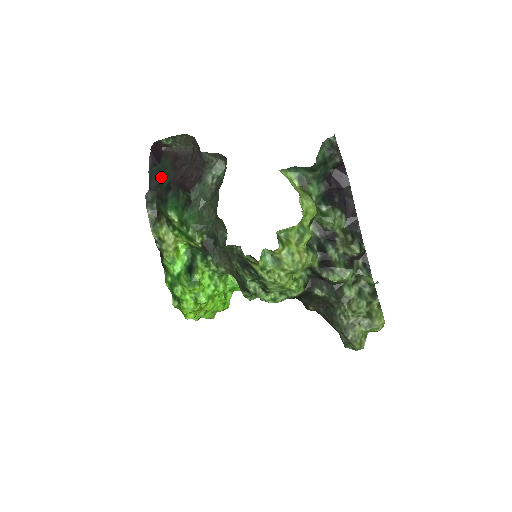
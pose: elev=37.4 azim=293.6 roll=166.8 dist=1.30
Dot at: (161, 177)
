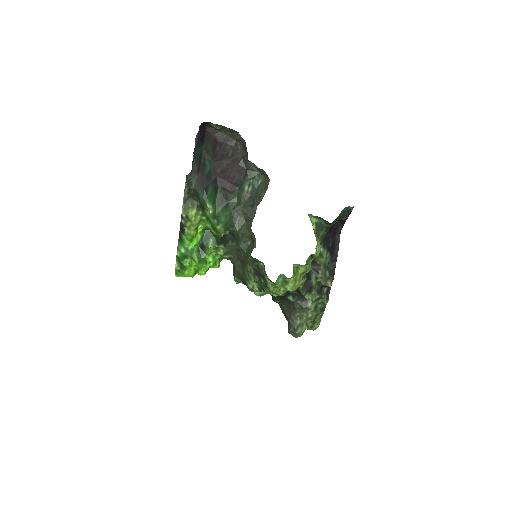
Dot at: (203, 161)
